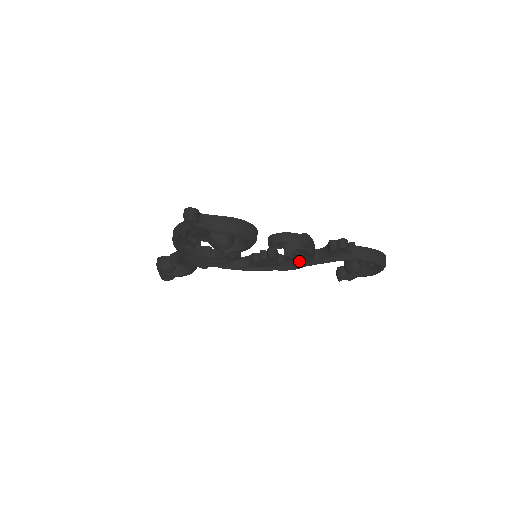
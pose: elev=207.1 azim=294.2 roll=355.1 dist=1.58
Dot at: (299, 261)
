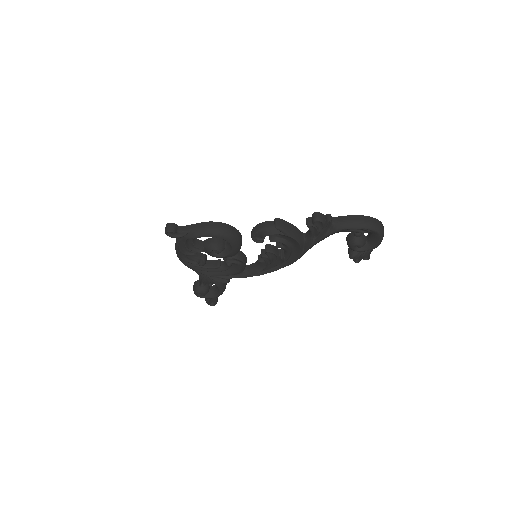
Dot at: (295, 250)
